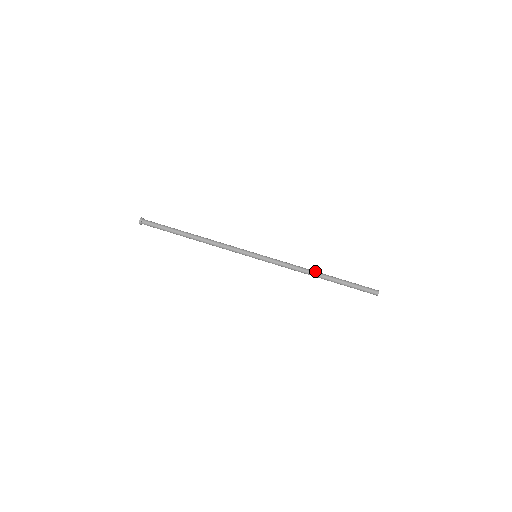
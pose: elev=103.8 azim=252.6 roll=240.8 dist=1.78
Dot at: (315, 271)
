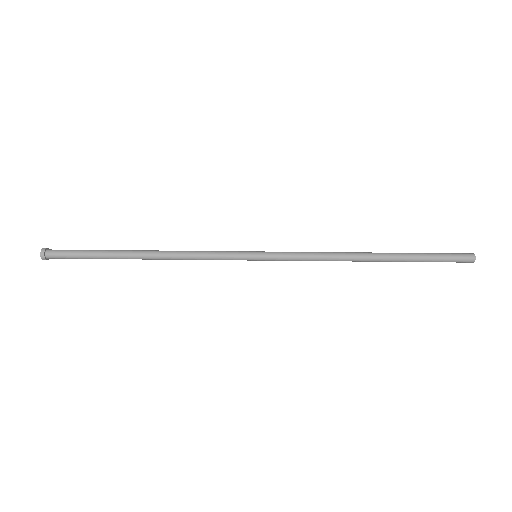
Dot at: (361, 252)
